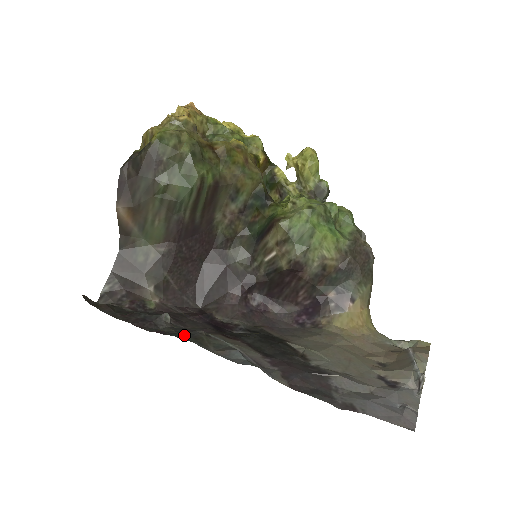
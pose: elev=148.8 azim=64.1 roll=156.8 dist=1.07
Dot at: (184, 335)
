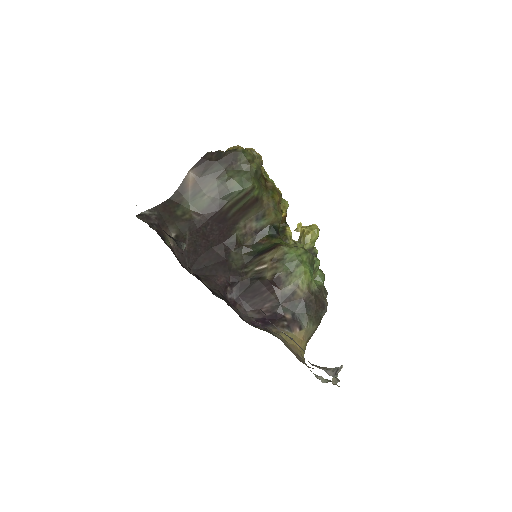
Dot at: occluded
